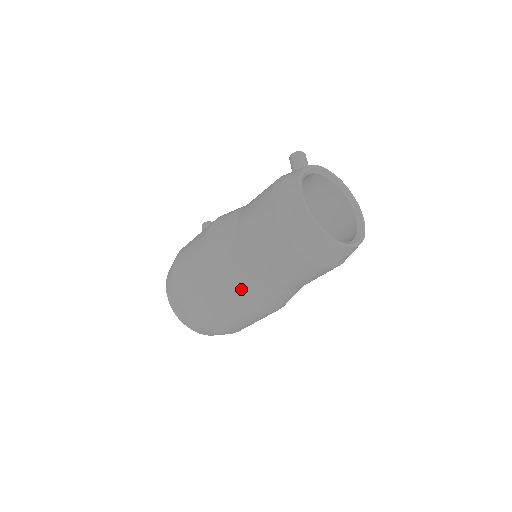
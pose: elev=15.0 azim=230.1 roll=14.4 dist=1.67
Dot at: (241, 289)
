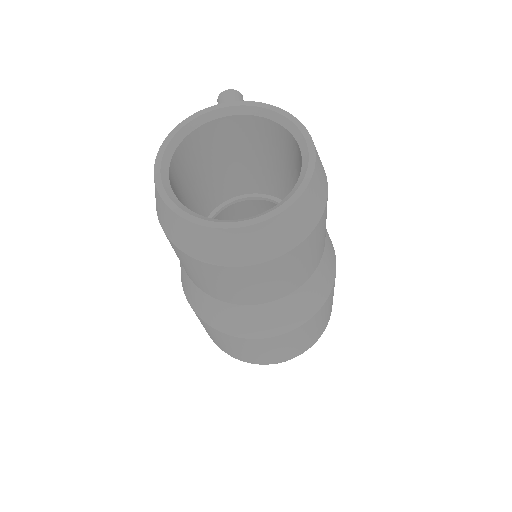
Dot at: (212, 316)
